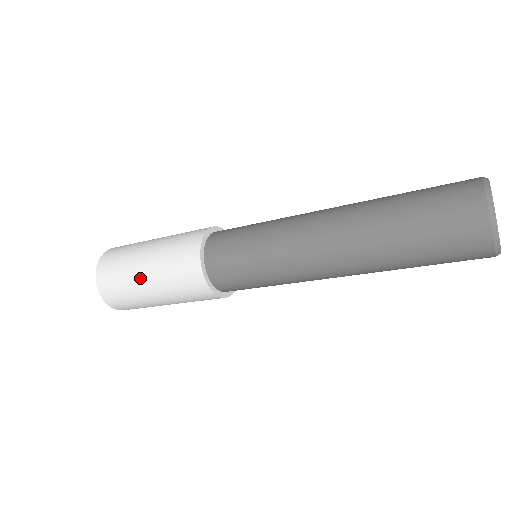
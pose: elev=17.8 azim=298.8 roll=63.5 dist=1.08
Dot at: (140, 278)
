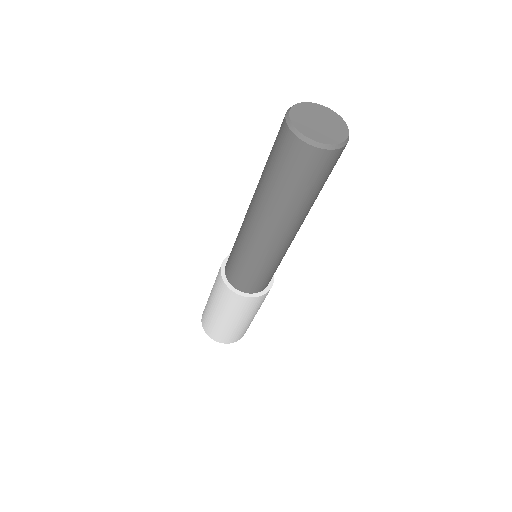
Dot at: (219, 319)
